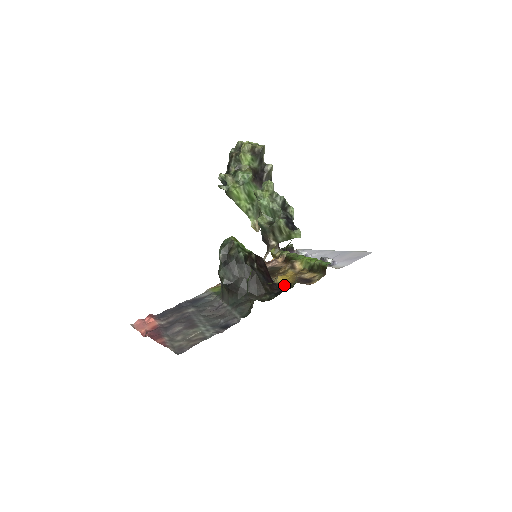
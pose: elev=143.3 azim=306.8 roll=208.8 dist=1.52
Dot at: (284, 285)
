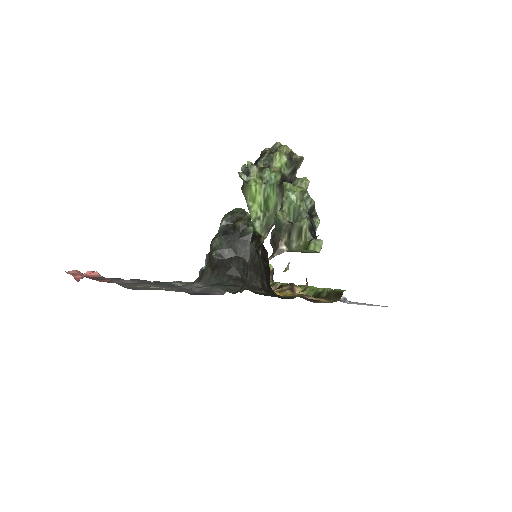
Dot at: (282, 296)
